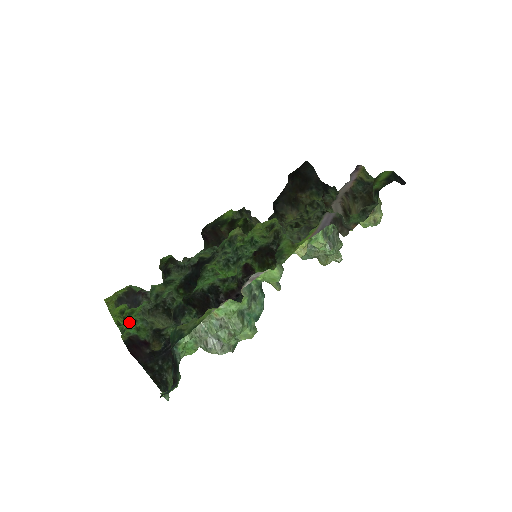
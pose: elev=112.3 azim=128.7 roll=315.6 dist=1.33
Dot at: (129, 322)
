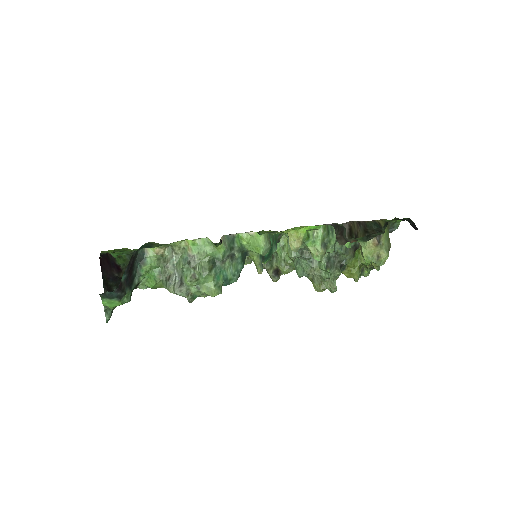
Dot at: (116, 253)
